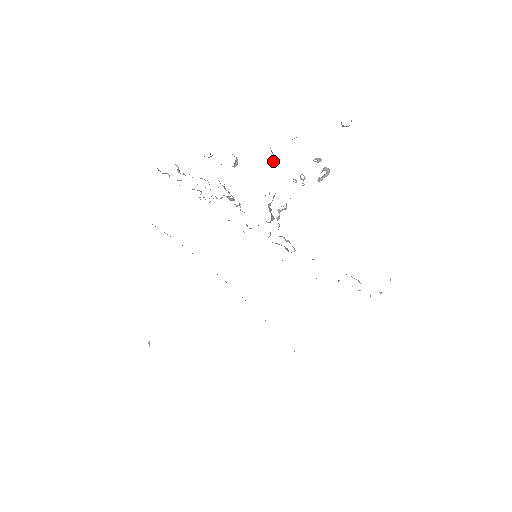
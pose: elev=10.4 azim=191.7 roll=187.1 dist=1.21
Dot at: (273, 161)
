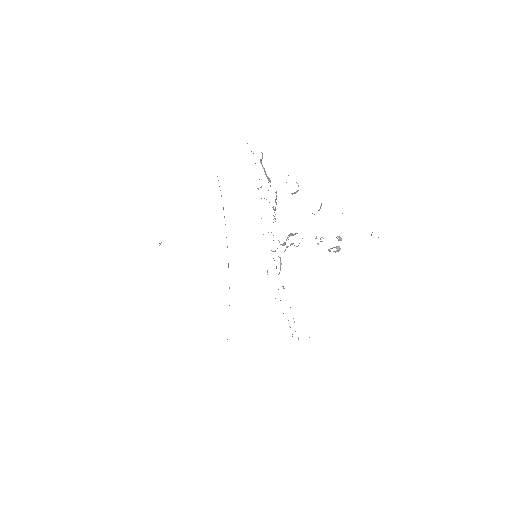
Dot at: occluded
